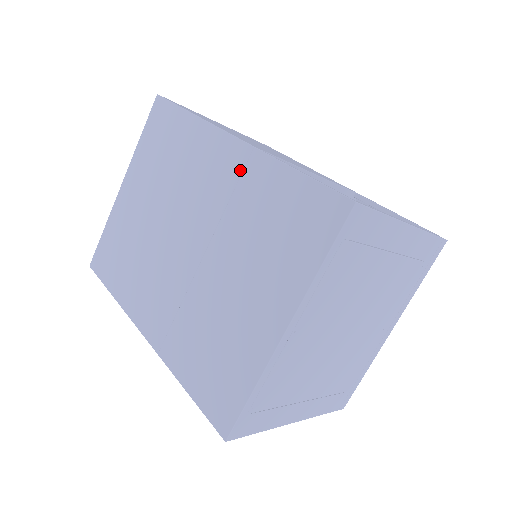
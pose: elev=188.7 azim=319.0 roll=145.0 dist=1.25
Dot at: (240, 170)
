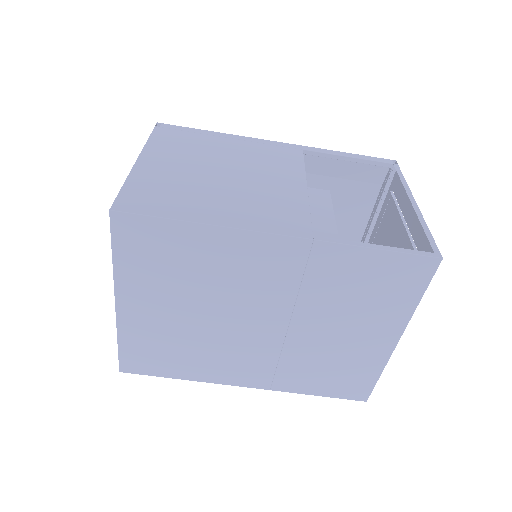
Dot at: (304, 260)
